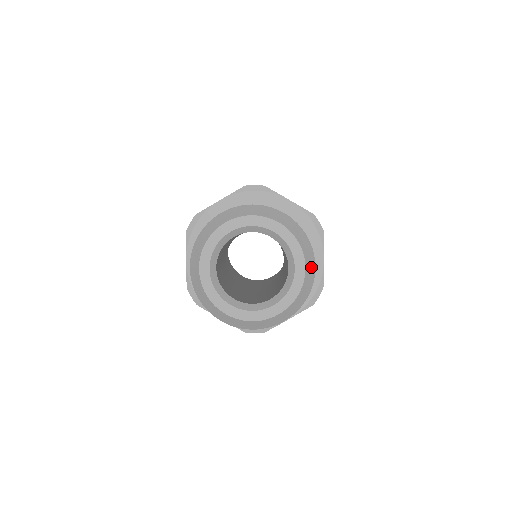
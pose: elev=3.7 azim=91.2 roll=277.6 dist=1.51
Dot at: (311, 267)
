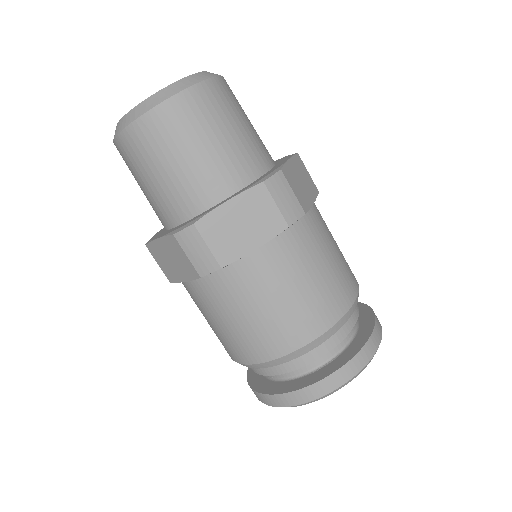
Dot at: (212, 74)
